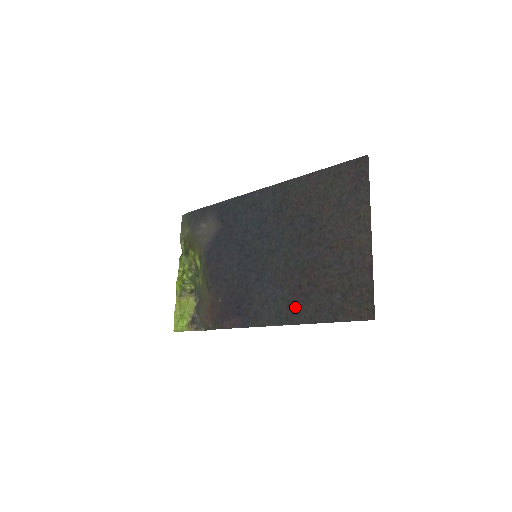
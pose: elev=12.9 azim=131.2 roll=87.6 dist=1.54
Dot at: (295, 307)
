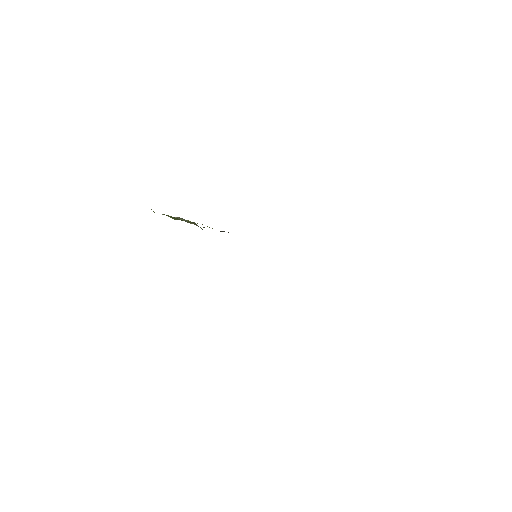
Dot at: occluded
